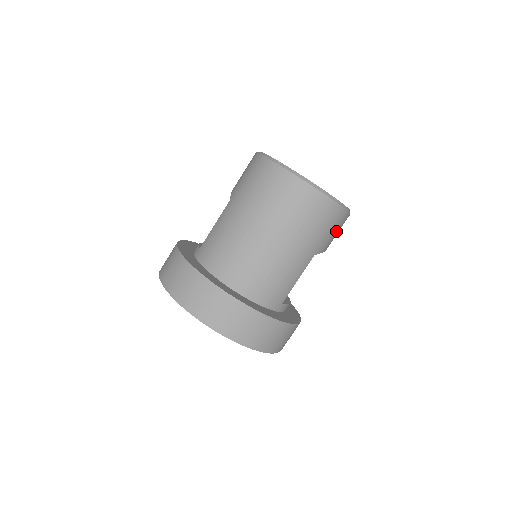
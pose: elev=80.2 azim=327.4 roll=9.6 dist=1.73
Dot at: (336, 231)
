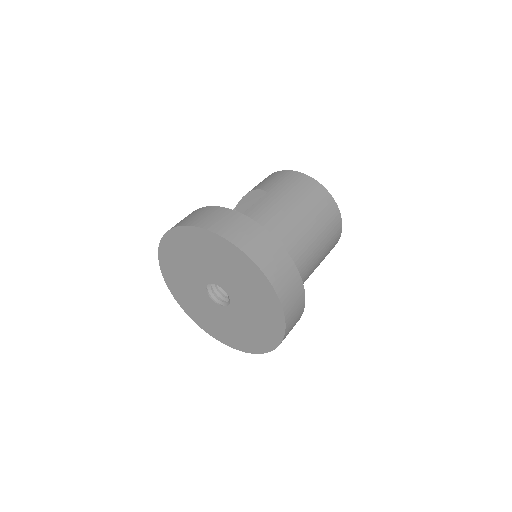
Dot at: occluded
